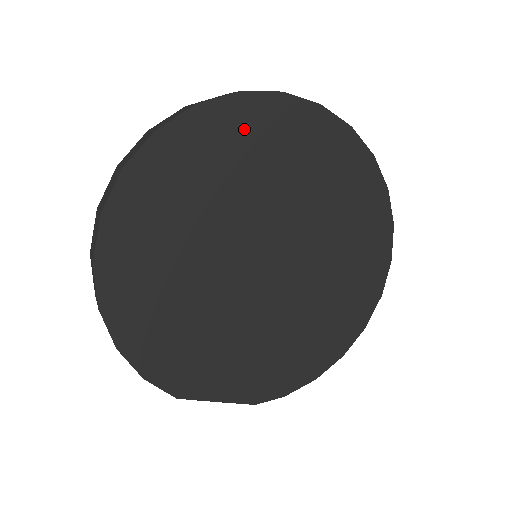
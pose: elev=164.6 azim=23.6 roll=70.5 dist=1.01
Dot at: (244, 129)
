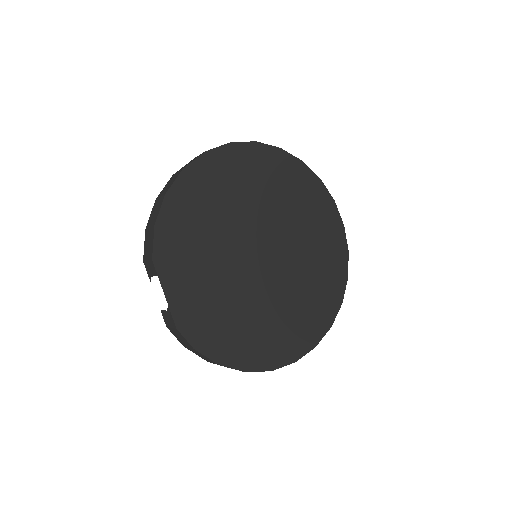
Dot at: (310, 192)
